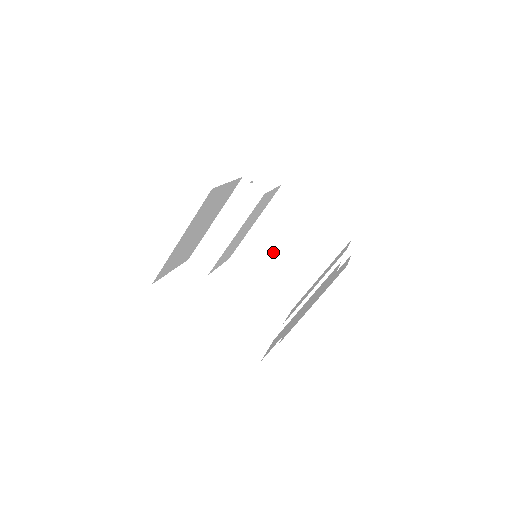
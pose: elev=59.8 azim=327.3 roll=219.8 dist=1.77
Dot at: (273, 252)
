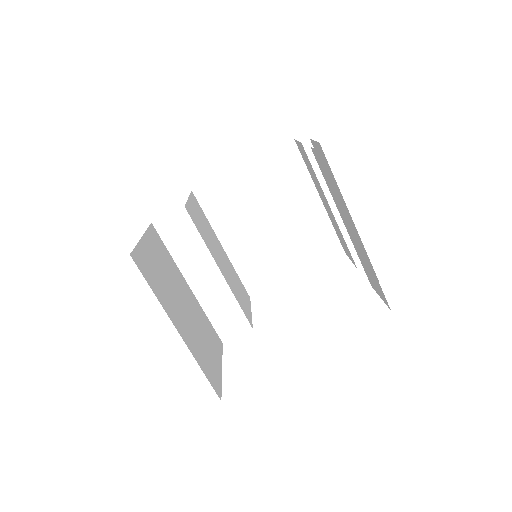
Dot at: (266, 241)
